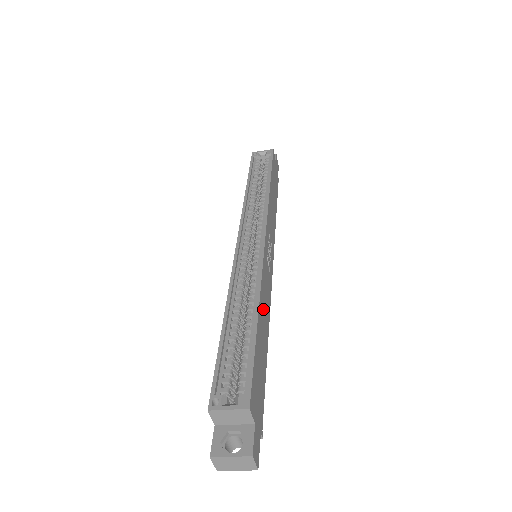
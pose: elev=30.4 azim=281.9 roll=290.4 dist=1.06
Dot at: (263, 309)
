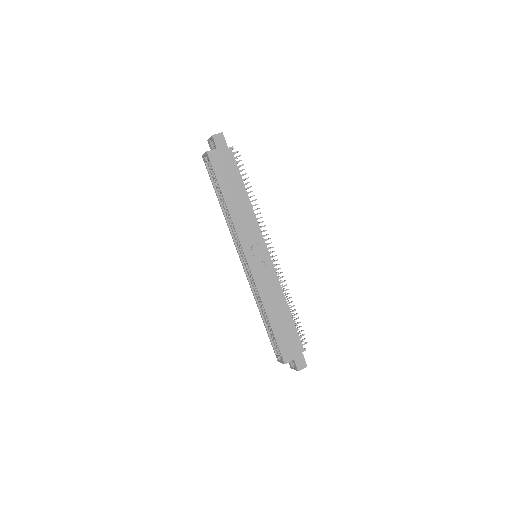
Dot at: (272, 304)
